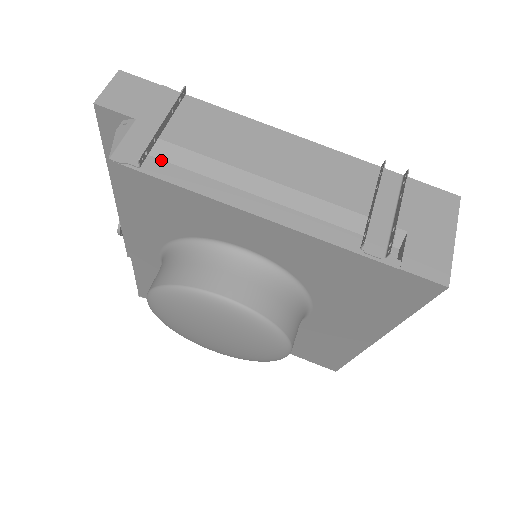
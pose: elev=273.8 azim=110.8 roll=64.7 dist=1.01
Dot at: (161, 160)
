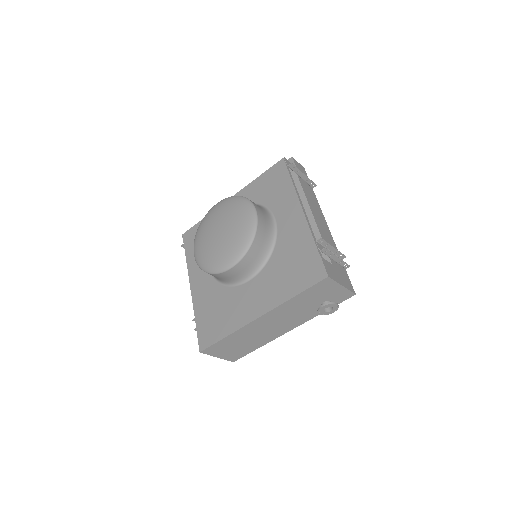
Dot at: occluded
